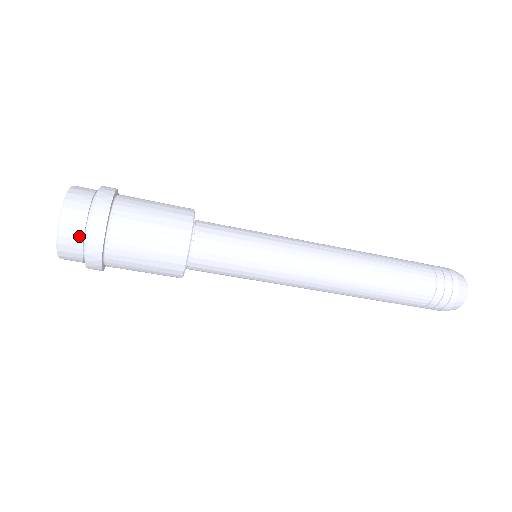
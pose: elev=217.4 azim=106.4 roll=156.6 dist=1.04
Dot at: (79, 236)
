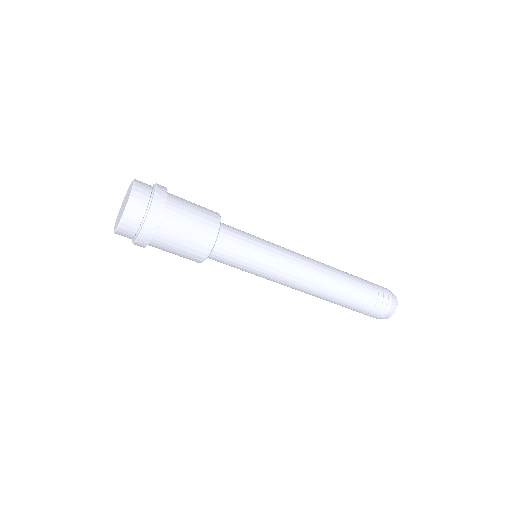
Dot at: (146, 200)
